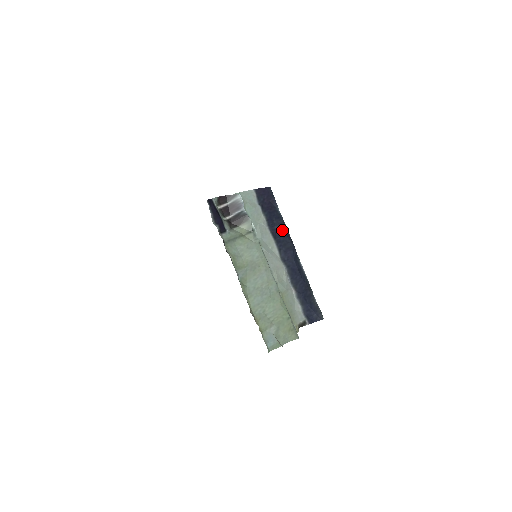
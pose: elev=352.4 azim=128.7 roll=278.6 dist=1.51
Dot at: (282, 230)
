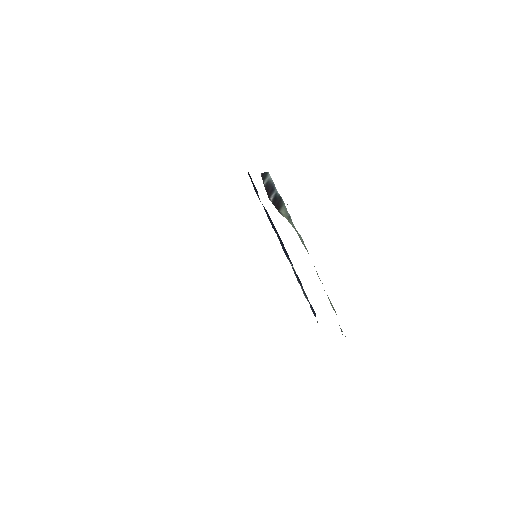
Dot at: (272, 222)
